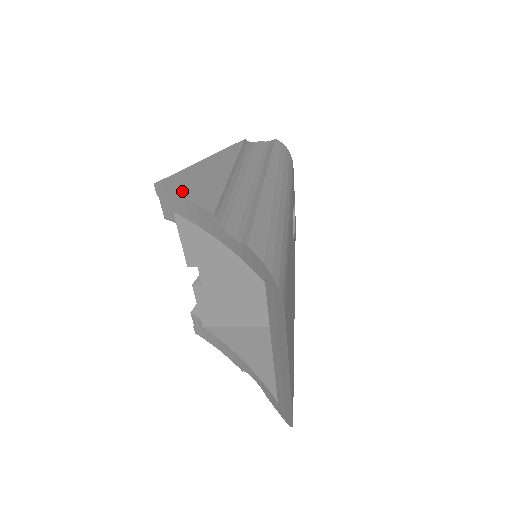
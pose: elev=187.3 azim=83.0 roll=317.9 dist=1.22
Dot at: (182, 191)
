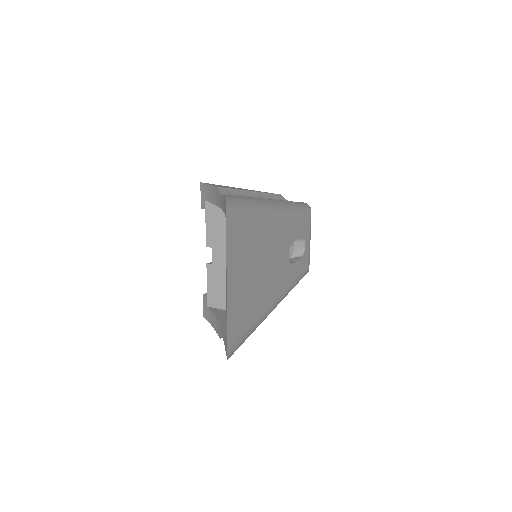
Dot at: occluded
